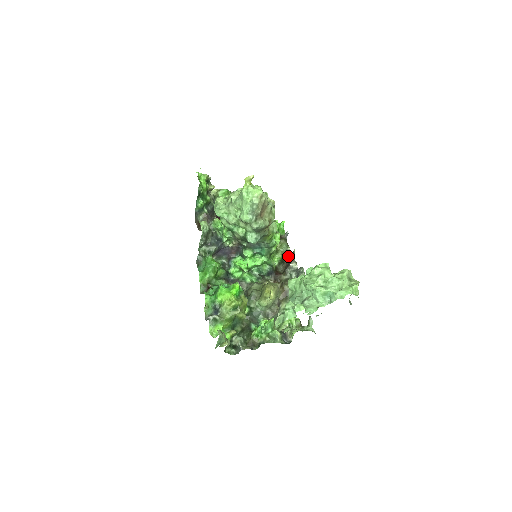
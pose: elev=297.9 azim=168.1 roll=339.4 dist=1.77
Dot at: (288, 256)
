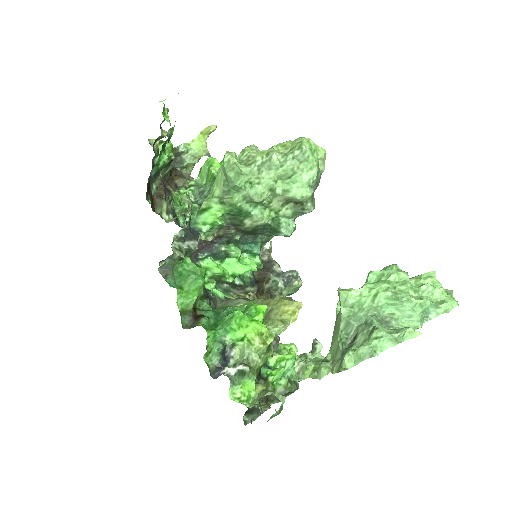
Dot at: occluded
